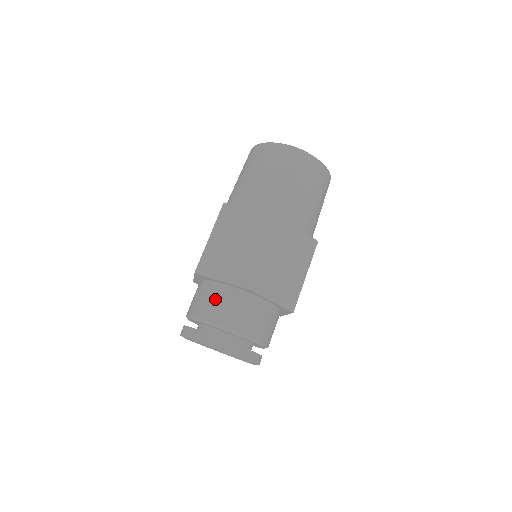
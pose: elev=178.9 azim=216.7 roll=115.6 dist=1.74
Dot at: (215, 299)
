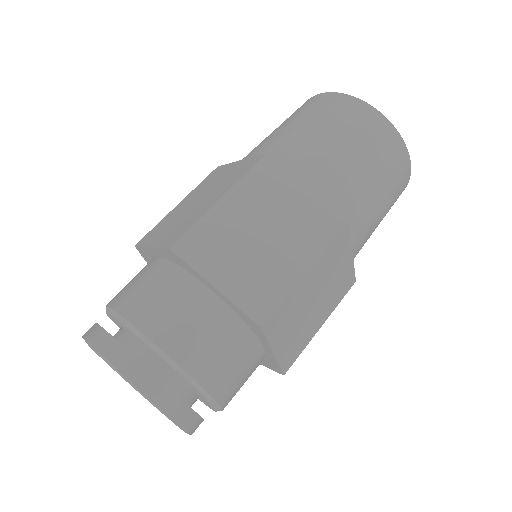
Dot at: (188, 312)
